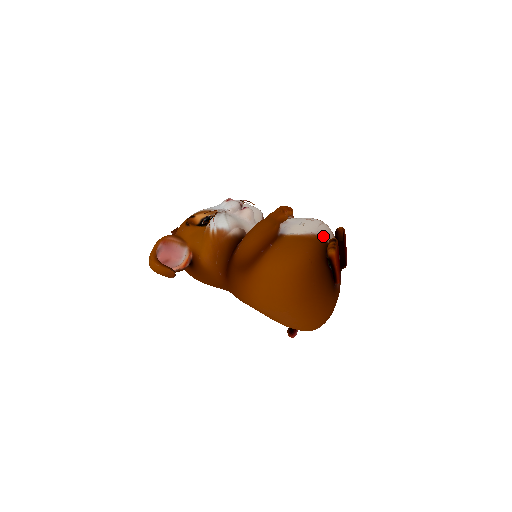
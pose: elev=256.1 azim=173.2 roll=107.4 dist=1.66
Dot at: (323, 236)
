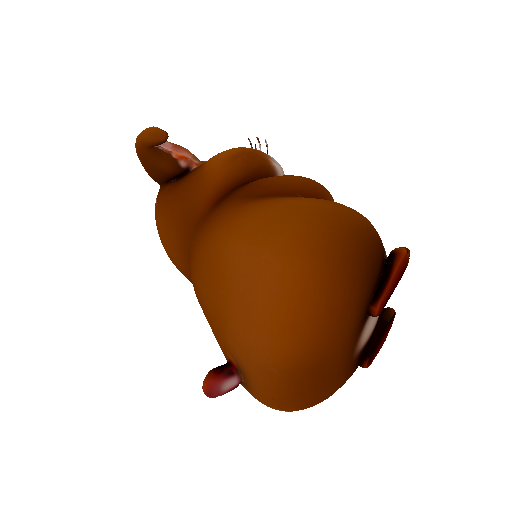
Dot at: occluded
